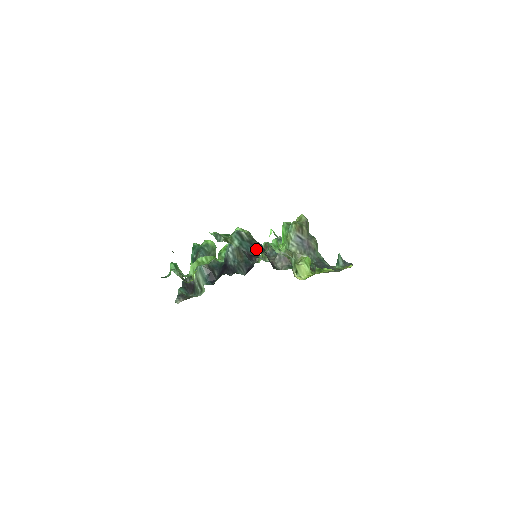
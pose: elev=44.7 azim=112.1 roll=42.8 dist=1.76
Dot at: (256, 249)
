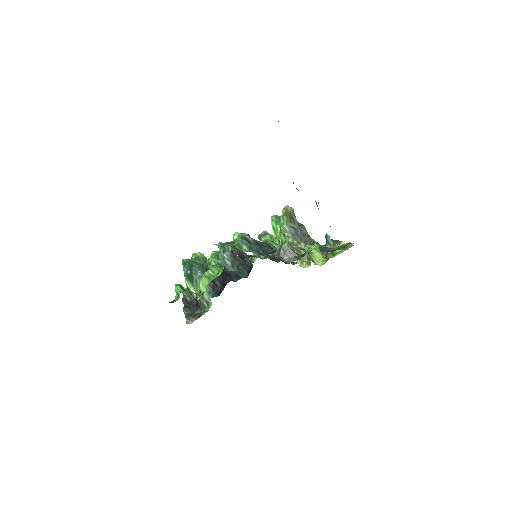
Dot at: (265, 249)
